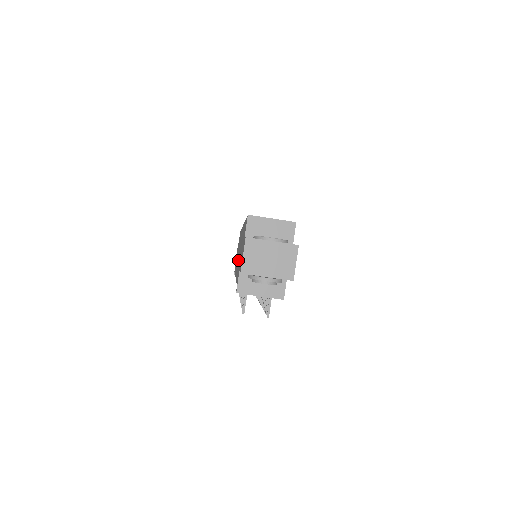
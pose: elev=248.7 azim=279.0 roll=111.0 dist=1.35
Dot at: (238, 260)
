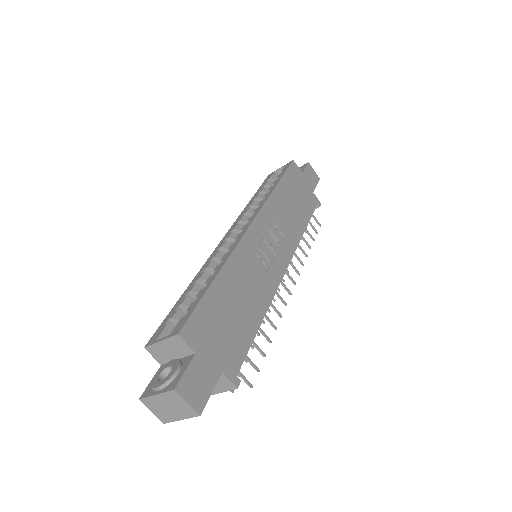
Dot at: occluded
